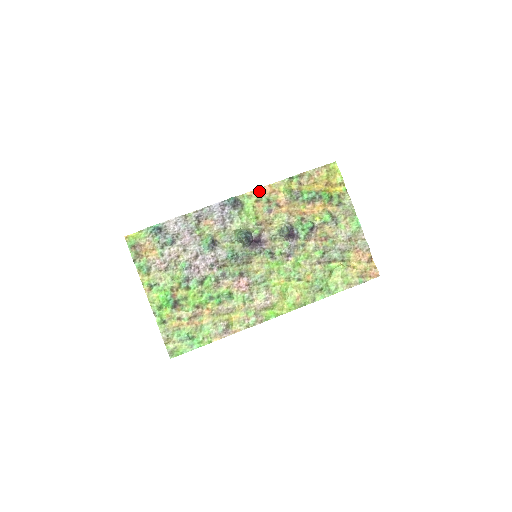
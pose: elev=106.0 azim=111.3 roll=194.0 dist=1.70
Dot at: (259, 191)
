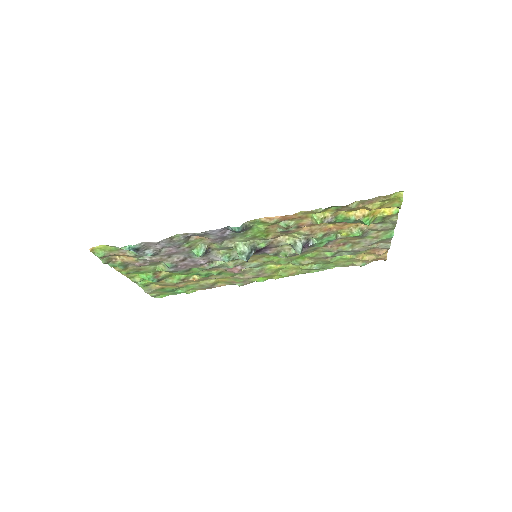
Dot at: (278, 219)
